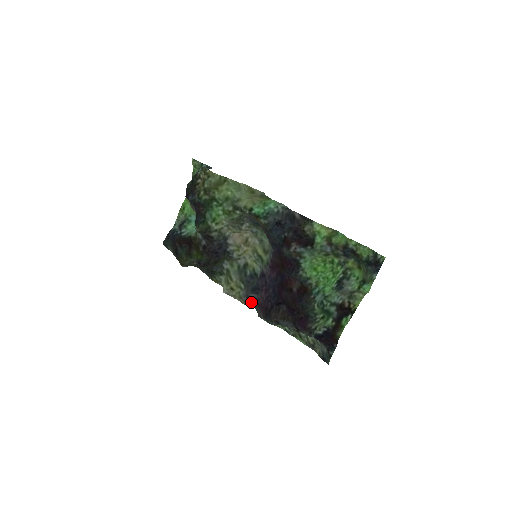
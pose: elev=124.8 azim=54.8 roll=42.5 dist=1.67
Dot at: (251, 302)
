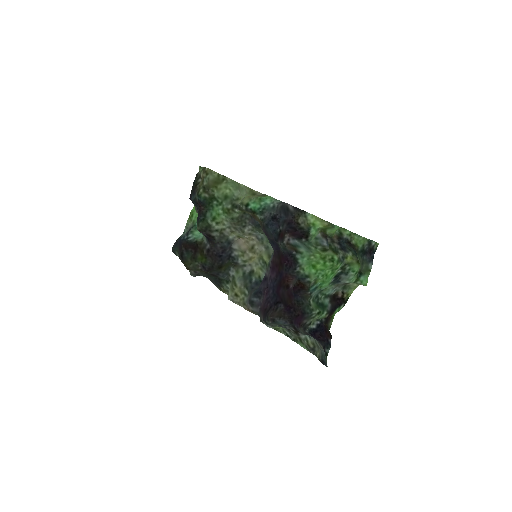
Dot at: (253, 307)
